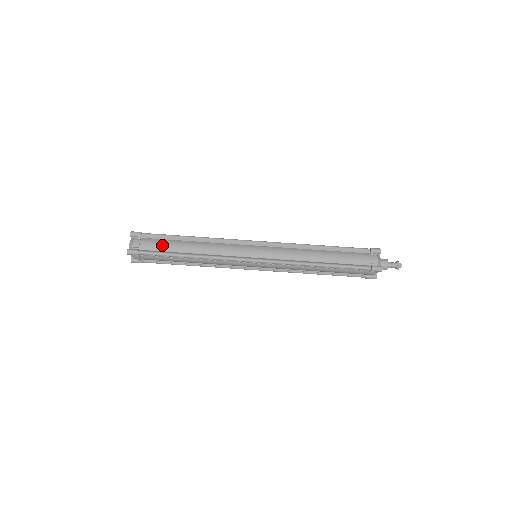
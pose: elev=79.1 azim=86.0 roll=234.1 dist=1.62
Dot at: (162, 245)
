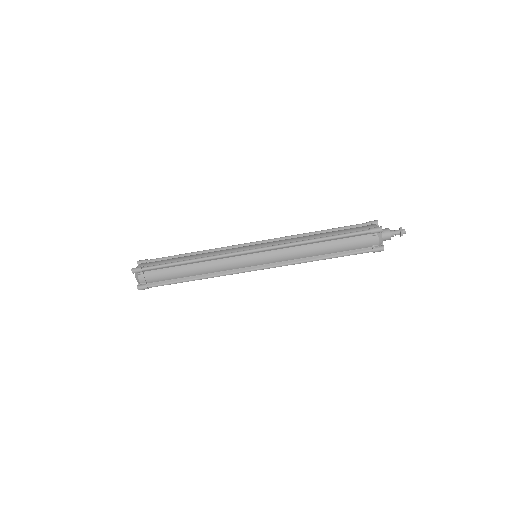
Dot at: (166, 276)
